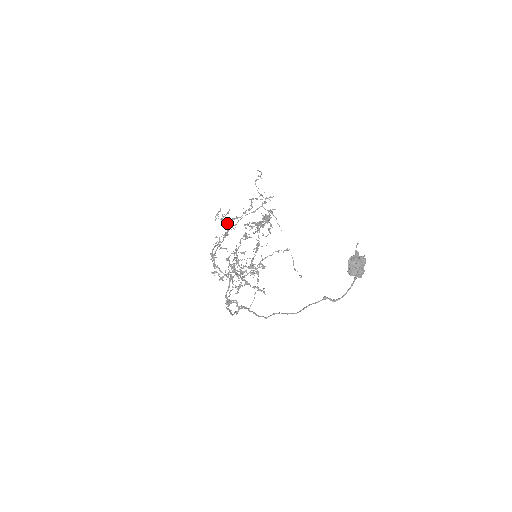
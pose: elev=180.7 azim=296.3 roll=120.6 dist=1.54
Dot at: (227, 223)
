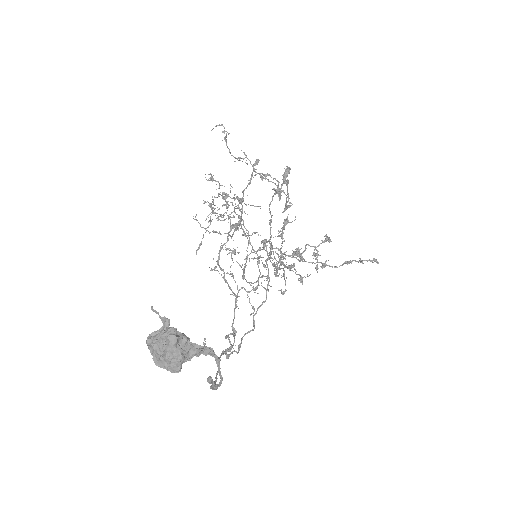
Dot at: (226, 213)
